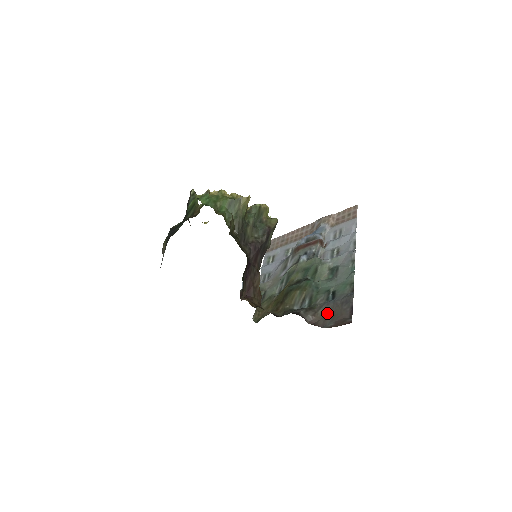
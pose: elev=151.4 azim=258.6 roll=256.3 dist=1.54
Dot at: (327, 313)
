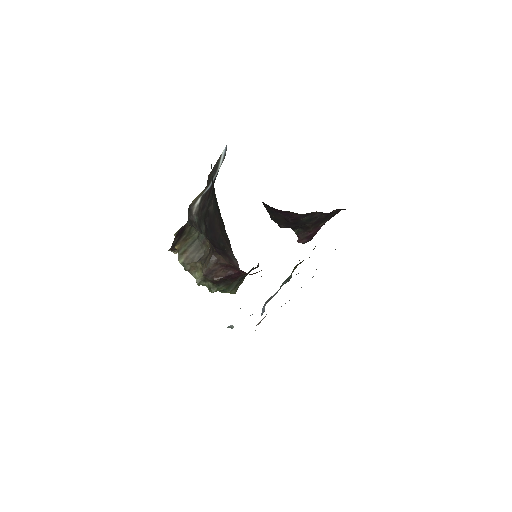
Dot at: occluded
